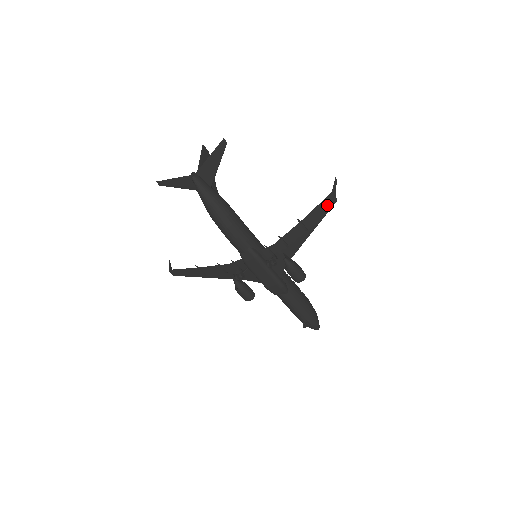
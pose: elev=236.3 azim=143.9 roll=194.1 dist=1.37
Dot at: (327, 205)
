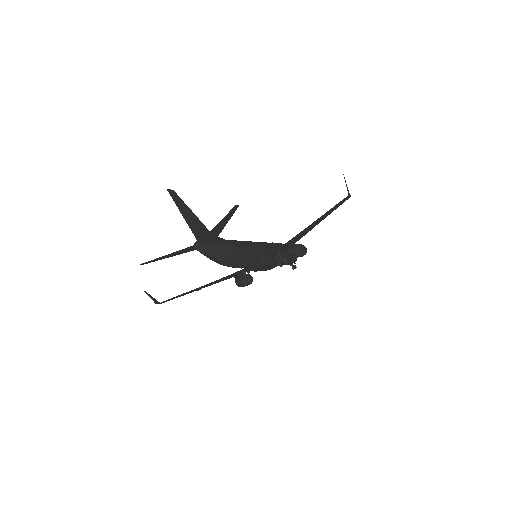
Dot at: (340, 203)
